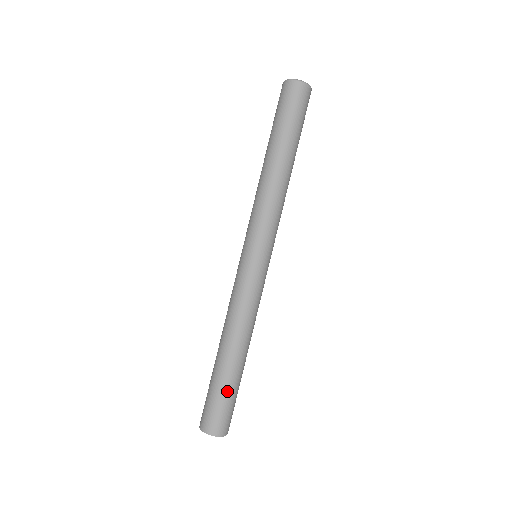
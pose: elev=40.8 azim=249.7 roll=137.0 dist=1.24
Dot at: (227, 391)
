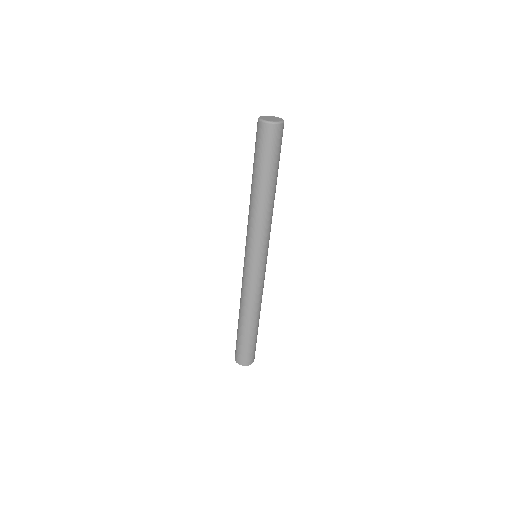
Dot at: (248, 342)
